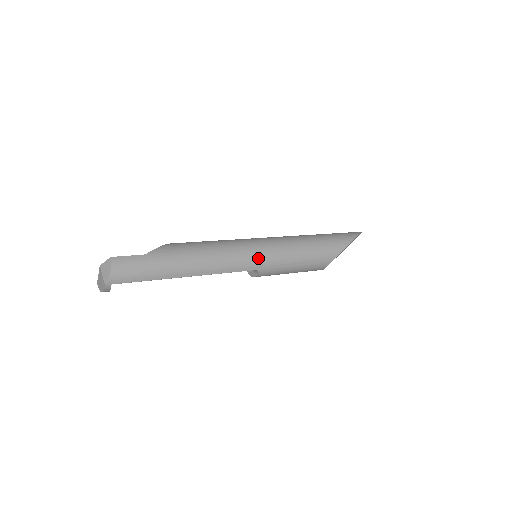
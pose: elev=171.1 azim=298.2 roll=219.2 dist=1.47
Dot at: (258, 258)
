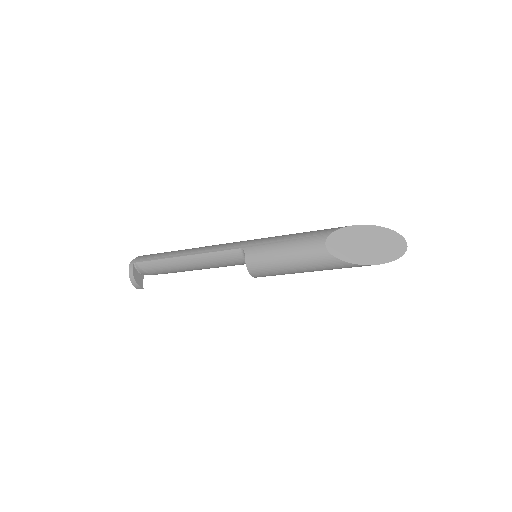
Dot at: (245, 241)
